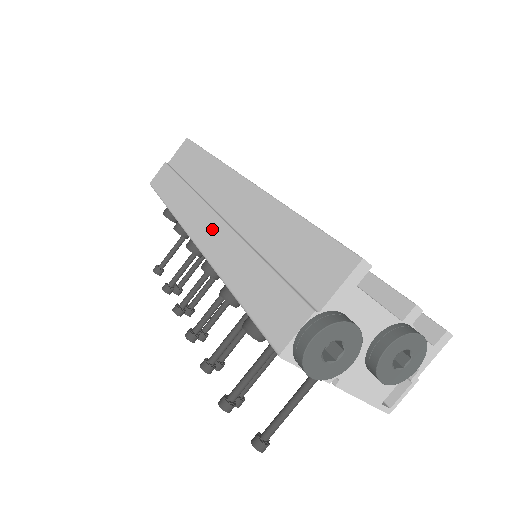
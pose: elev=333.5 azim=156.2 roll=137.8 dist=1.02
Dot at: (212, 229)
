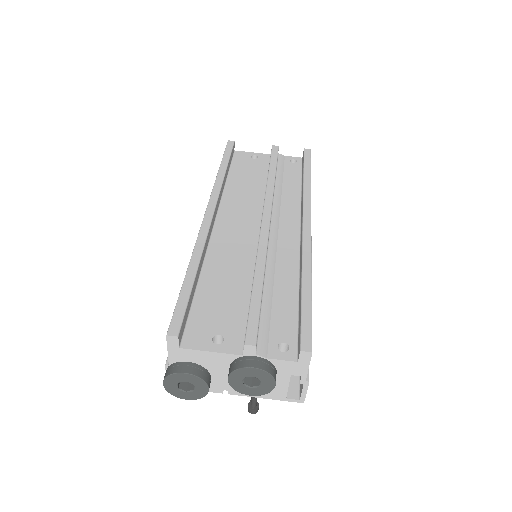
Dot at: occluded
